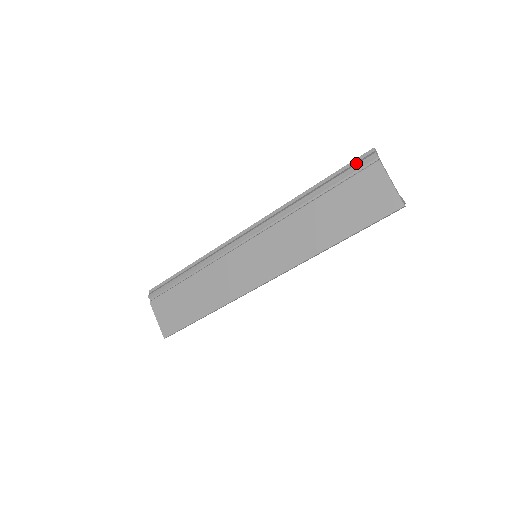
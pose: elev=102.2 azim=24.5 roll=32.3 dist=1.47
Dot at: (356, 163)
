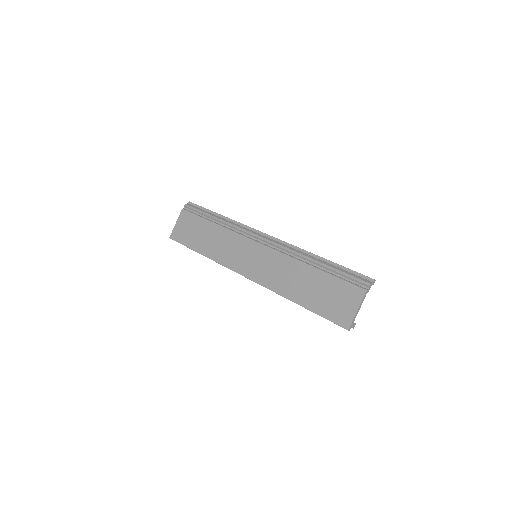
Dot at: (356, 276)
